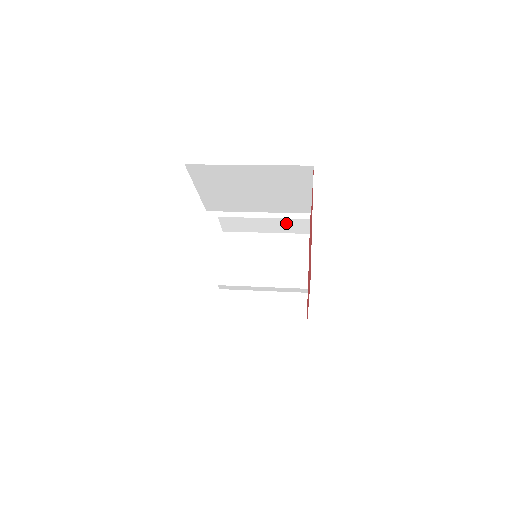
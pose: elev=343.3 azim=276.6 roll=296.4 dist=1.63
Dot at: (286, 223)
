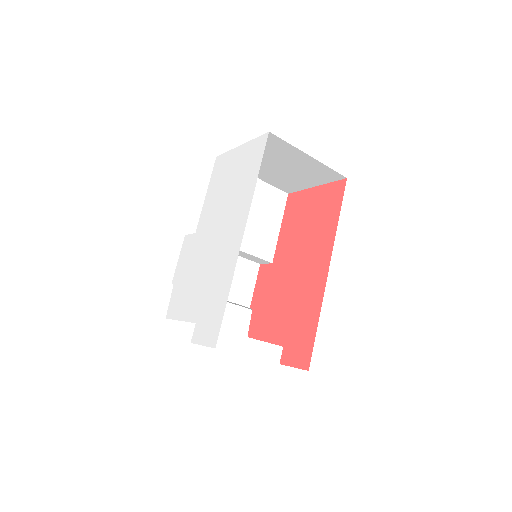
Dot at: (231, 314)
